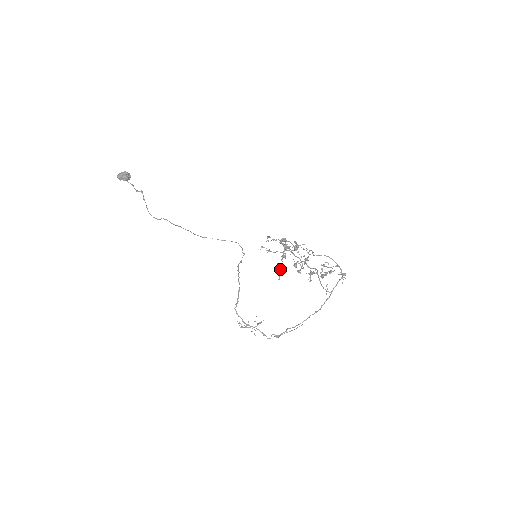
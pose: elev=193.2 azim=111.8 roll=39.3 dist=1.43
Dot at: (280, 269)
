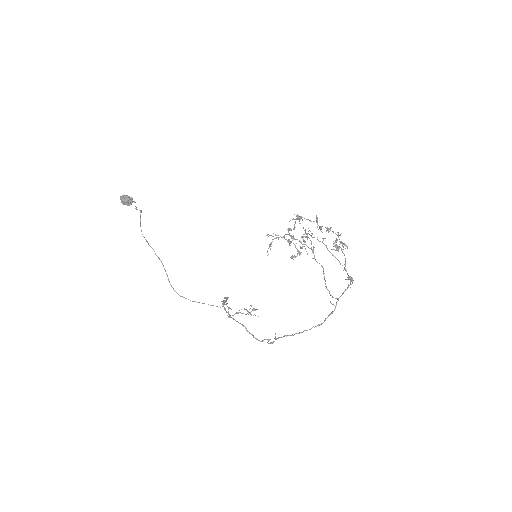
Dot at: occluded
